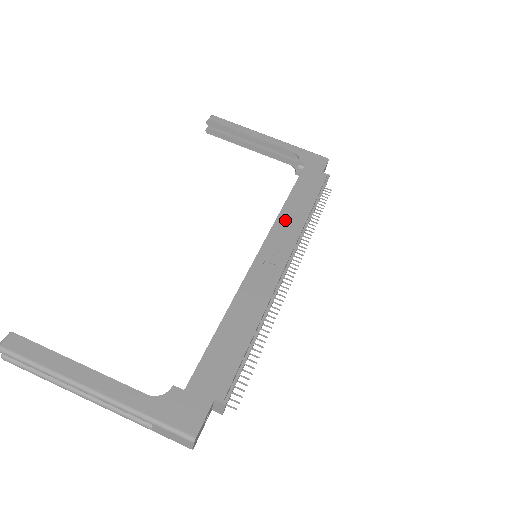
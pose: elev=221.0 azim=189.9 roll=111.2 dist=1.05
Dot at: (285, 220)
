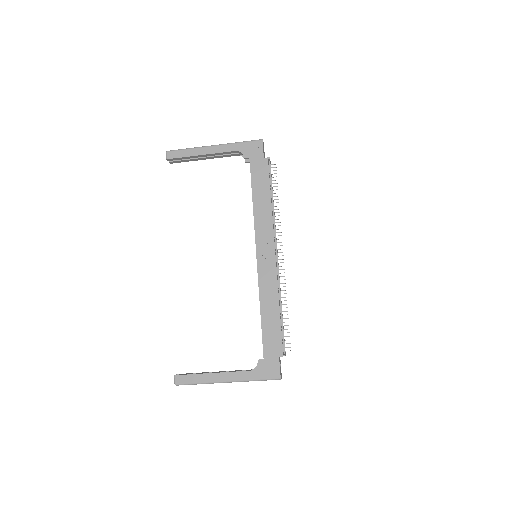
Dot at: (260, 221)
